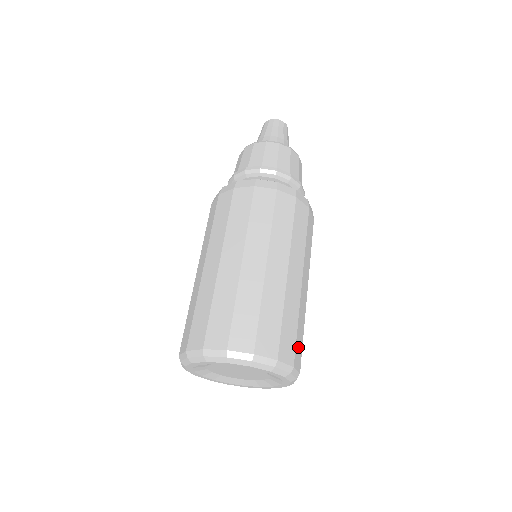
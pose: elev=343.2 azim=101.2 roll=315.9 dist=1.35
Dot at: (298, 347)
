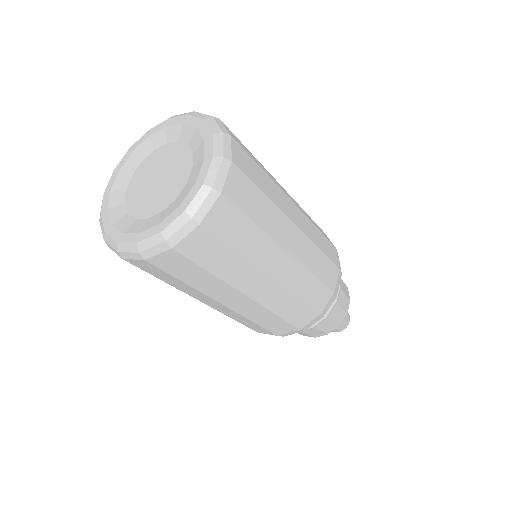
Dot at: (249, 164)
